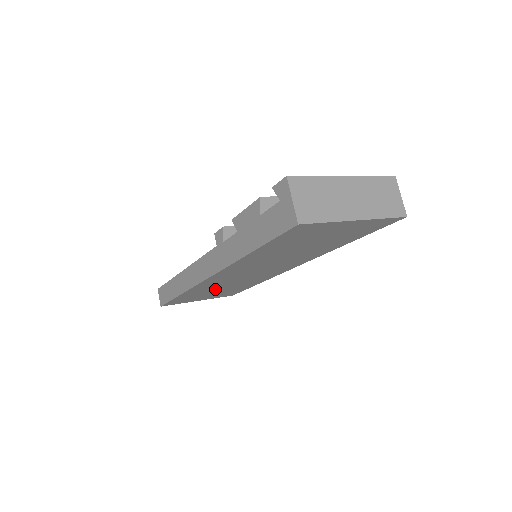
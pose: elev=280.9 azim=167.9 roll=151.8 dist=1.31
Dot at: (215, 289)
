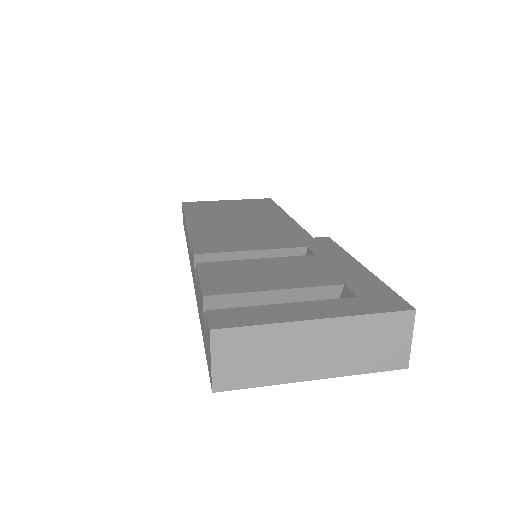
Dot at: occluded
